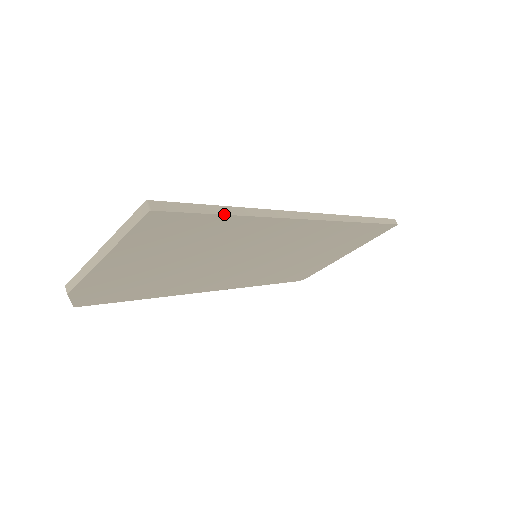
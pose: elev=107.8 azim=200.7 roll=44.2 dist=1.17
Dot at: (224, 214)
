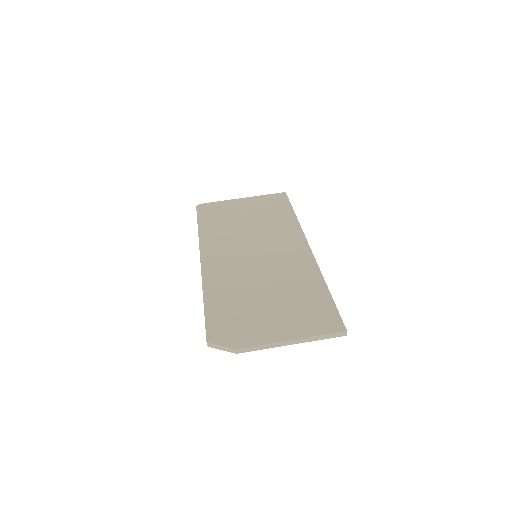
Dot at: occluded
